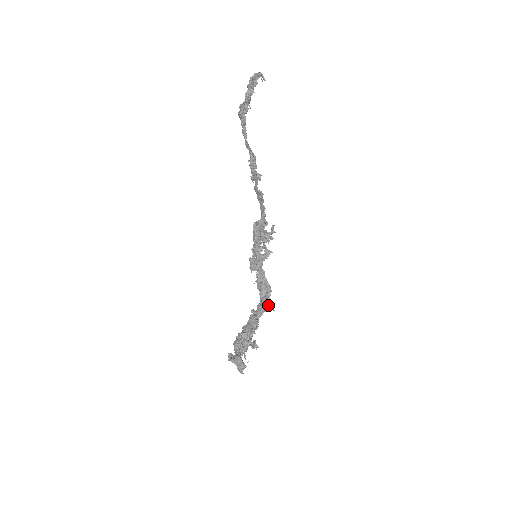
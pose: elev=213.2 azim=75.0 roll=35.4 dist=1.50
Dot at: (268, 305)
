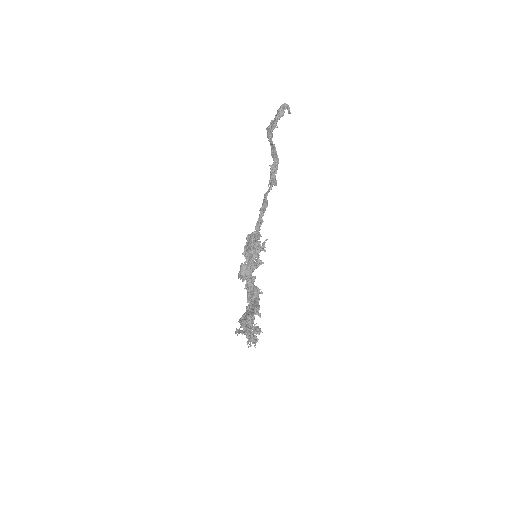
Dot at: occluded
